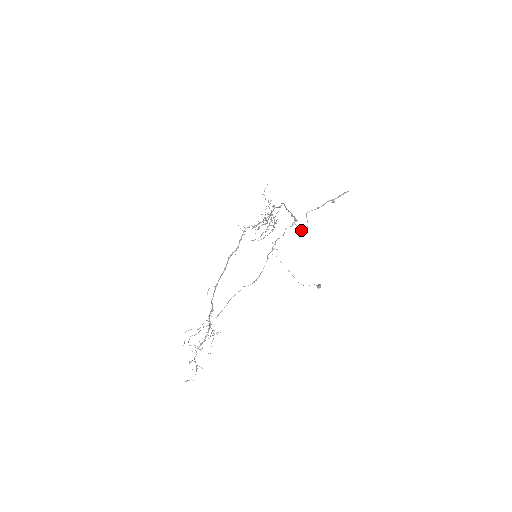
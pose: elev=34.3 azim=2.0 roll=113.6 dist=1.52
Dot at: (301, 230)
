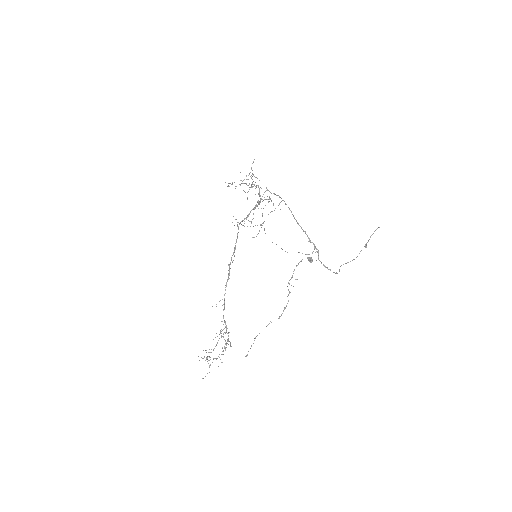
Dot at: occluded
